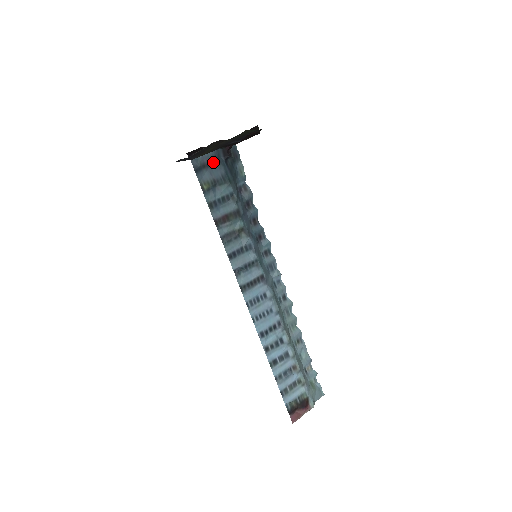
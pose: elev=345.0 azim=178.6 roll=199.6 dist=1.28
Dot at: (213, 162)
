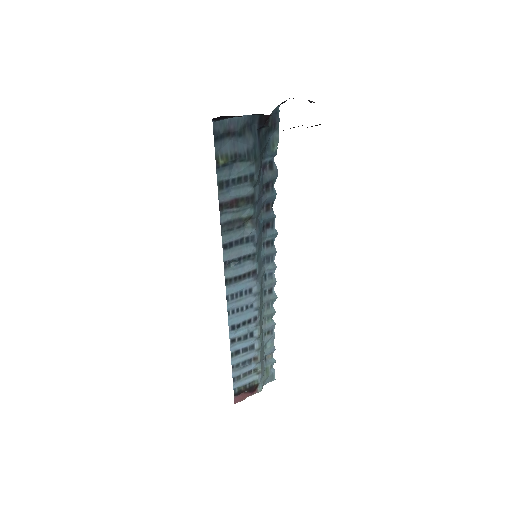
Dot at: (242, 130)
